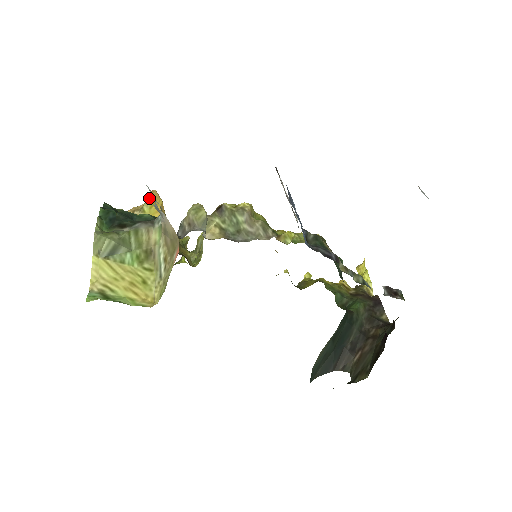
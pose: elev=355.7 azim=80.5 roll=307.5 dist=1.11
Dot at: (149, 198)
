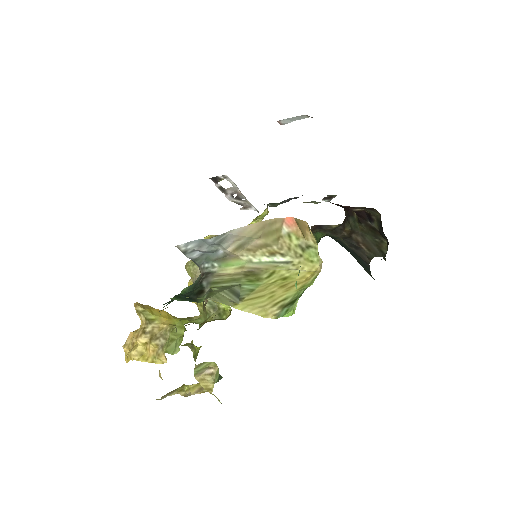
Dot at: (142, 309)
